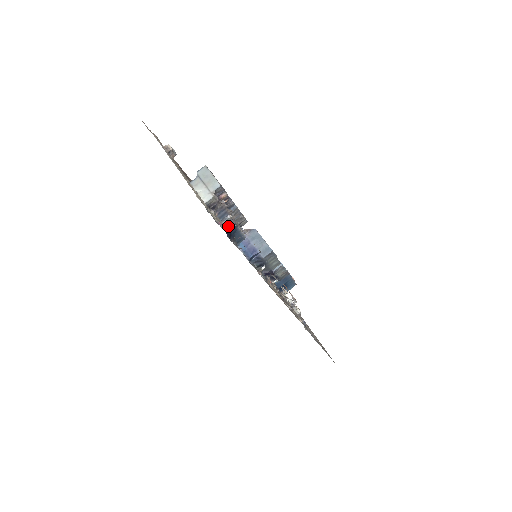
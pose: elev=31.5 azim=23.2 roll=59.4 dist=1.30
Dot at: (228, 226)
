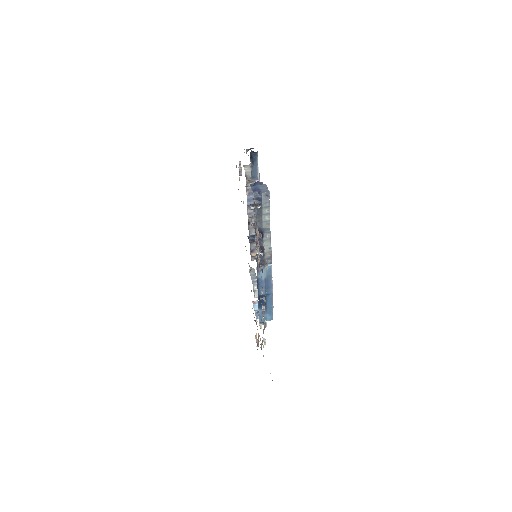
Dot at: (249, 217)
